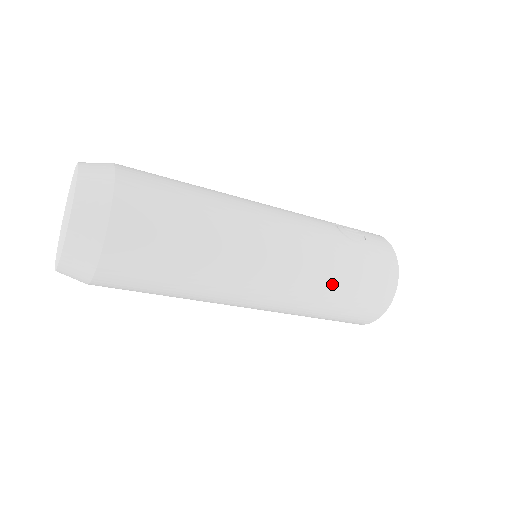
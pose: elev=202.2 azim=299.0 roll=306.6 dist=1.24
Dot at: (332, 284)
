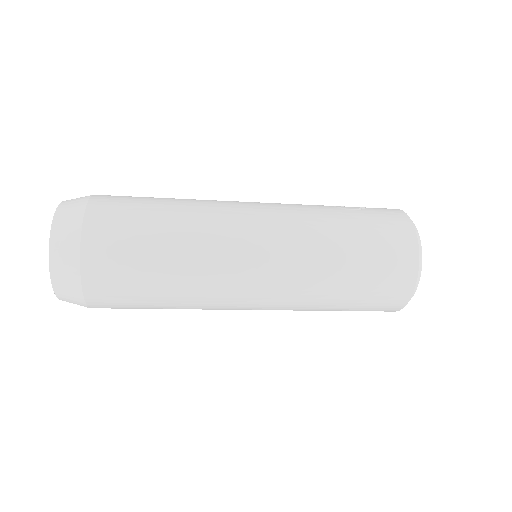
Dot at: (333, 248)
